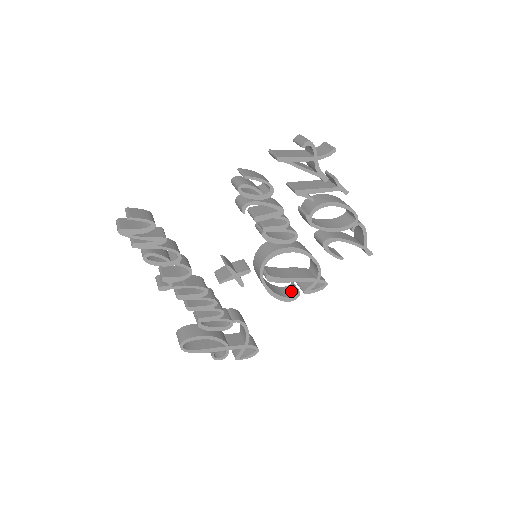
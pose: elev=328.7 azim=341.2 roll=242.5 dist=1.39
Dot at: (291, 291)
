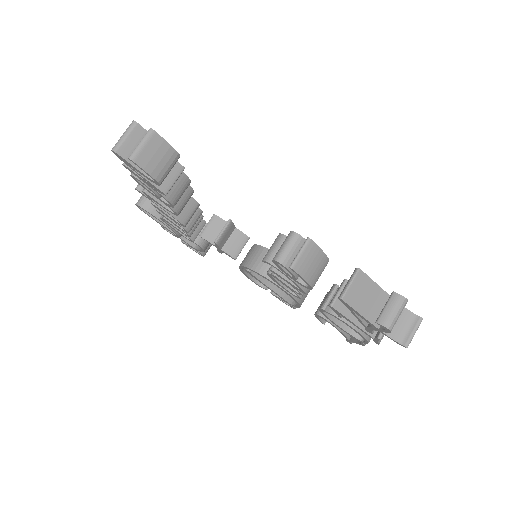
Dot at: occluded
